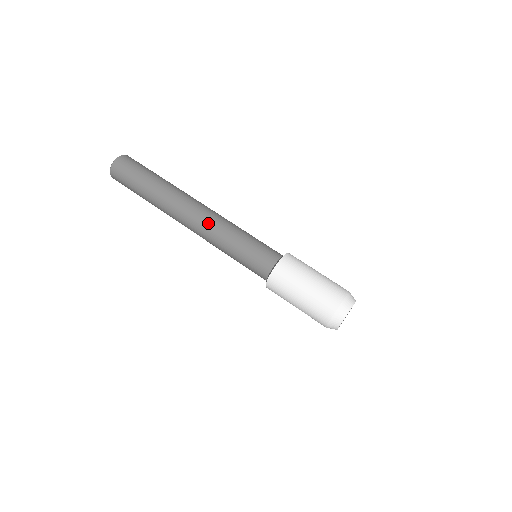
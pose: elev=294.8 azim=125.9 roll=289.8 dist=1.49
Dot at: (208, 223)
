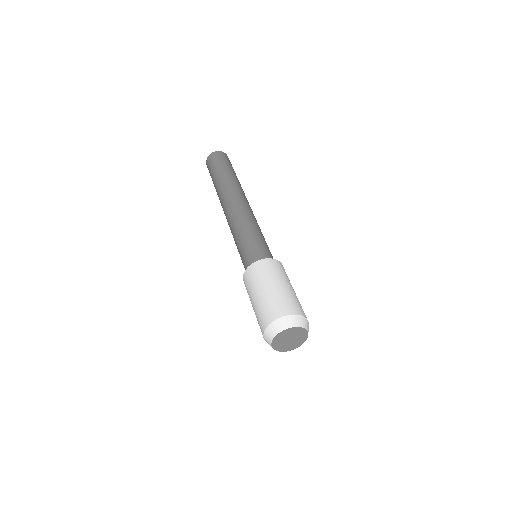
Dot at: (241, 211)
